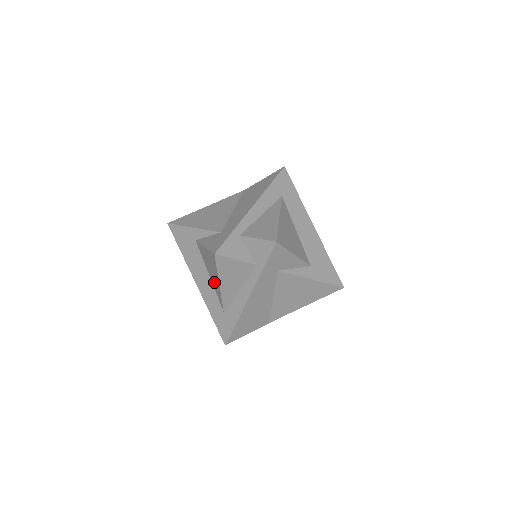
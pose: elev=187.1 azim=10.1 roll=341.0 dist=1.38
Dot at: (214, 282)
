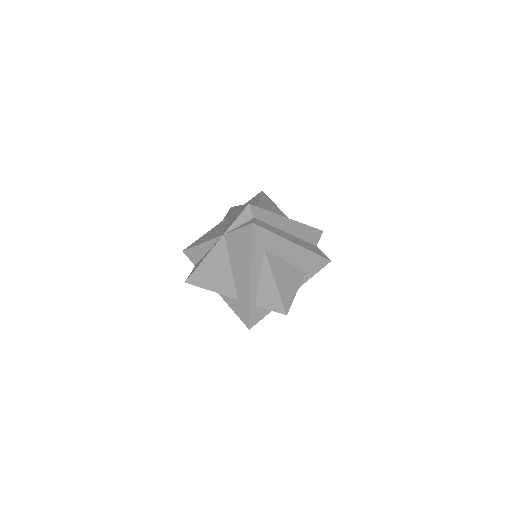
Dot at: occluded
